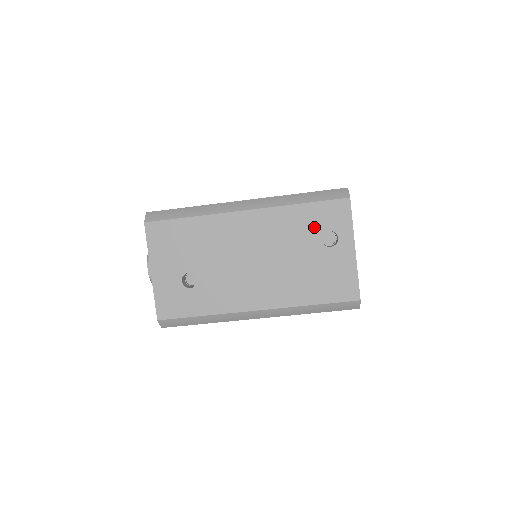
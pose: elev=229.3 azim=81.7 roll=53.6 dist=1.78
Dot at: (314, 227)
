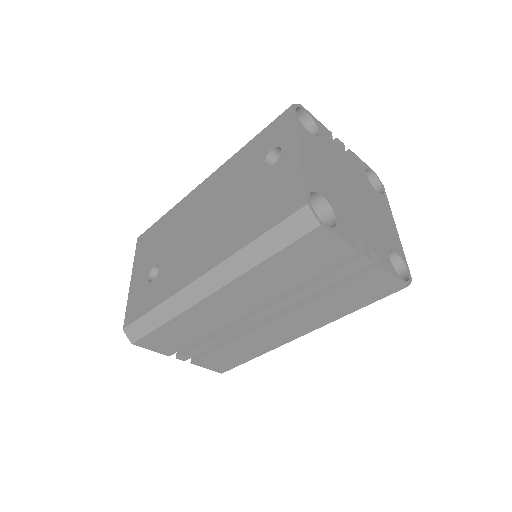
Dot at: (258, 155)
